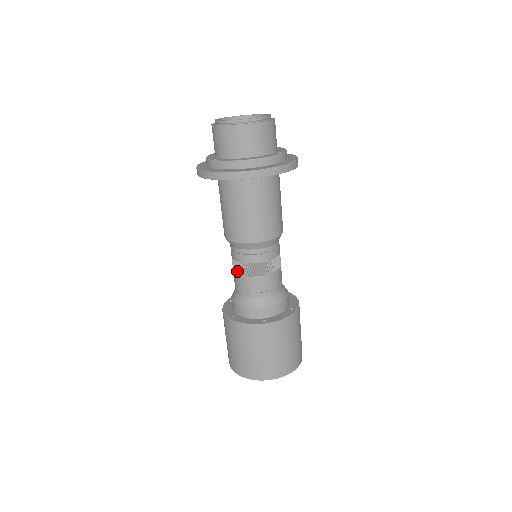
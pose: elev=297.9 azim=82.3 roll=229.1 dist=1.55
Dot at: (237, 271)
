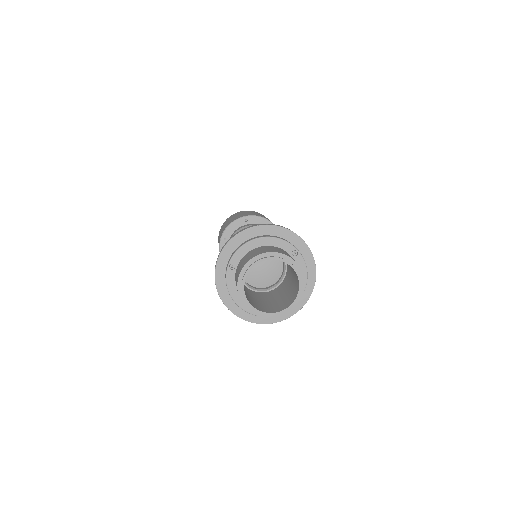
Dot at: occluded
